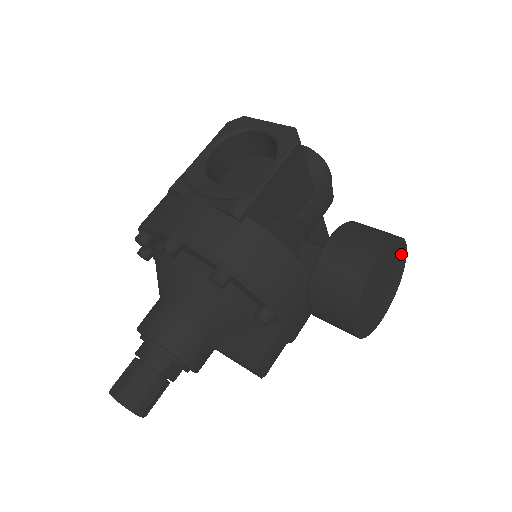
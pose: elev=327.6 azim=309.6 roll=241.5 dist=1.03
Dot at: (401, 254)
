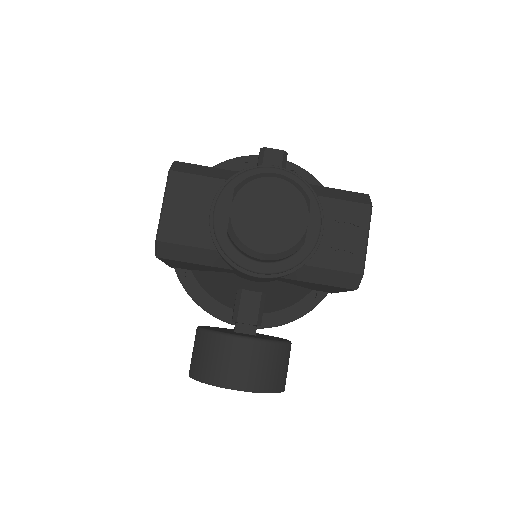
Dot at: (237, 387)
